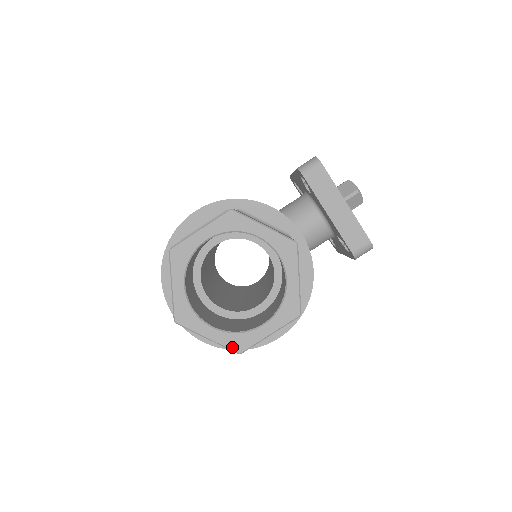
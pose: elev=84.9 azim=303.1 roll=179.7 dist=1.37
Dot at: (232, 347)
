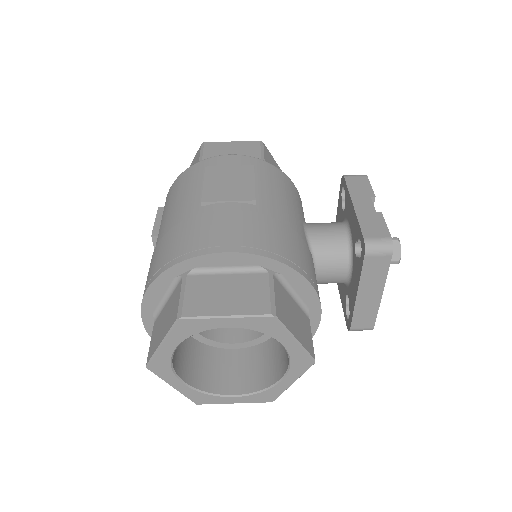
Dot at: (193, 399)
